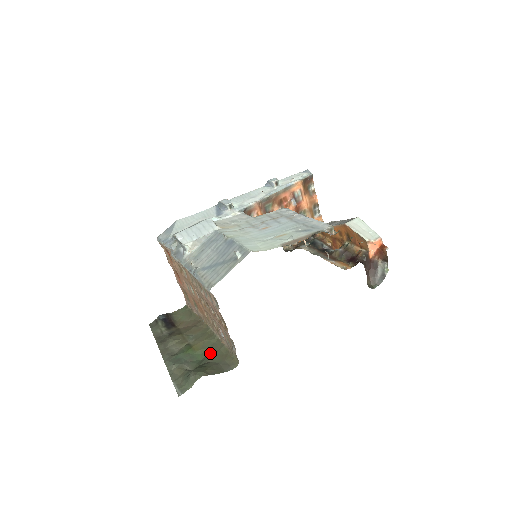
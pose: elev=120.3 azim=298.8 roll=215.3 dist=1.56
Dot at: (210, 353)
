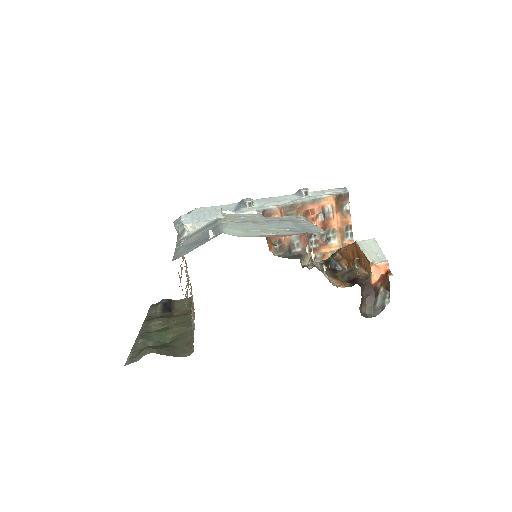
Dot at: (177, 338)
